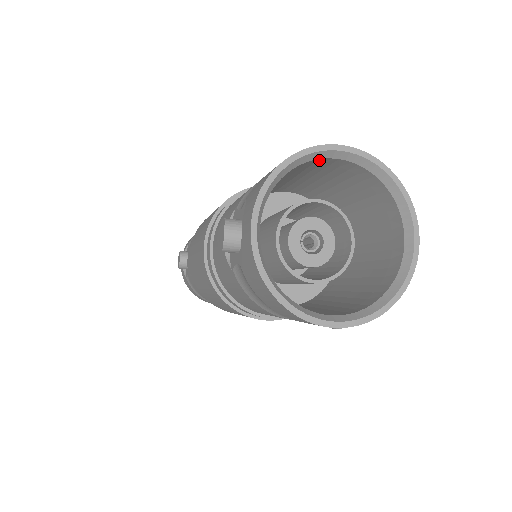
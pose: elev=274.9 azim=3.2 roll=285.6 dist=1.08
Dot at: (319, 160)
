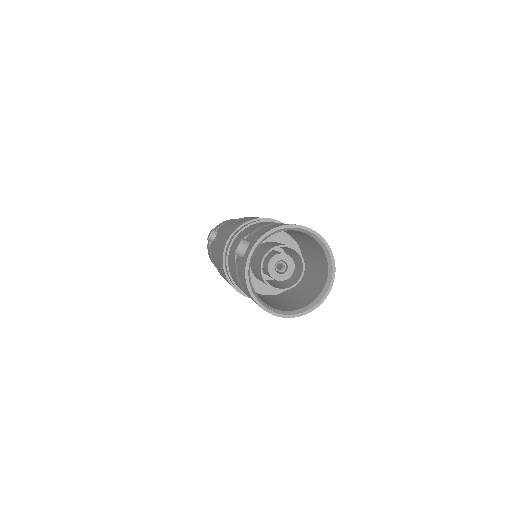
Dot at: (298, 231)
